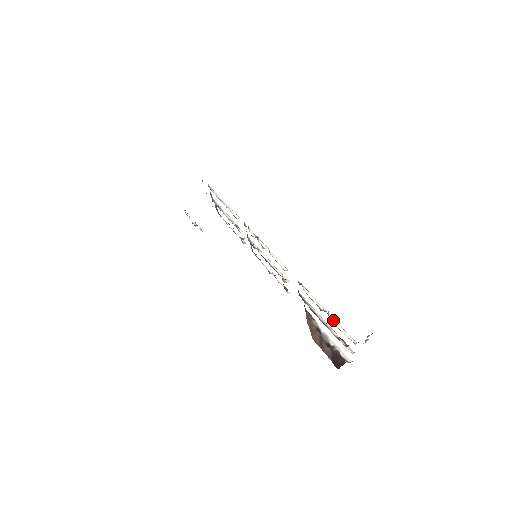
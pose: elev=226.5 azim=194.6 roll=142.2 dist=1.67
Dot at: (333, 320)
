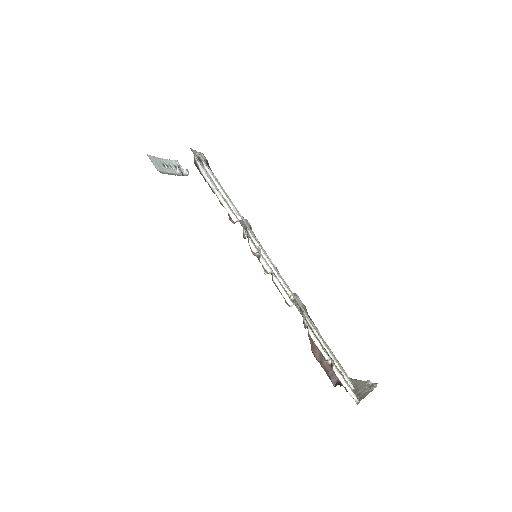
Dot at: (337, 373)
